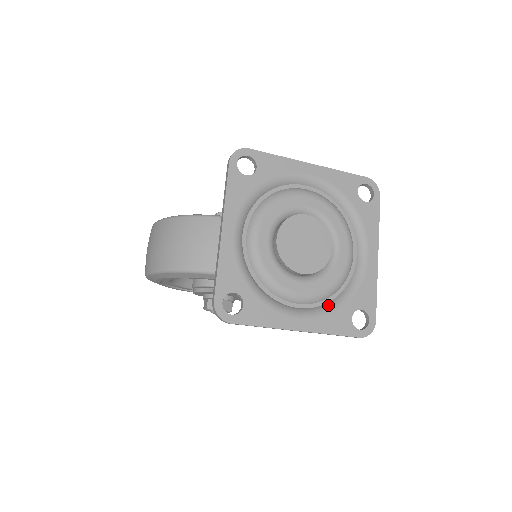
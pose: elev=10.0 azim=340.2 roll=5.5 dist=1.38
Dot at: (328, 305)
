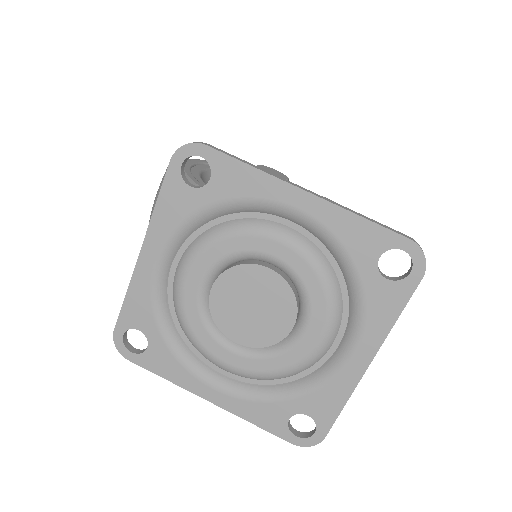
Dot at: (263, 389)
